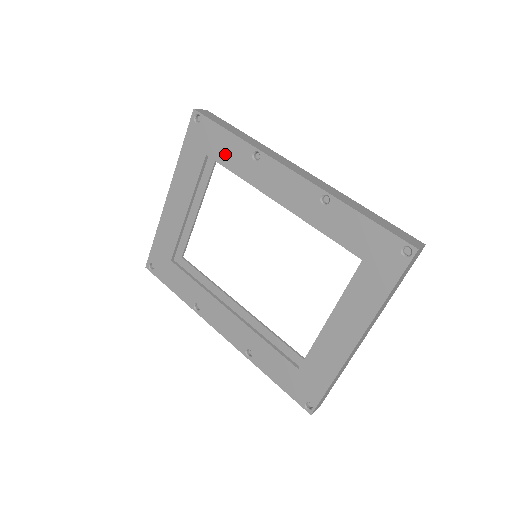
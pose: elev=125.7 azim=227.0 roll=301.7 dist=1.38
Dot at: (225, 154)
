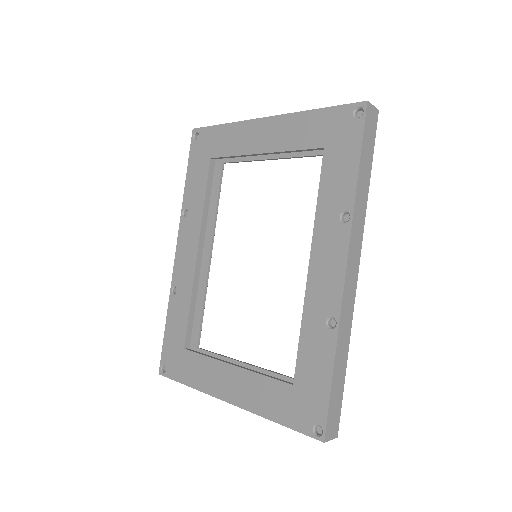
Dot at: (333, 174)
